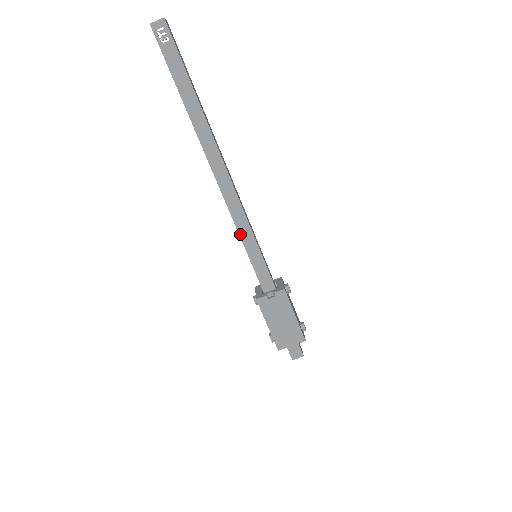
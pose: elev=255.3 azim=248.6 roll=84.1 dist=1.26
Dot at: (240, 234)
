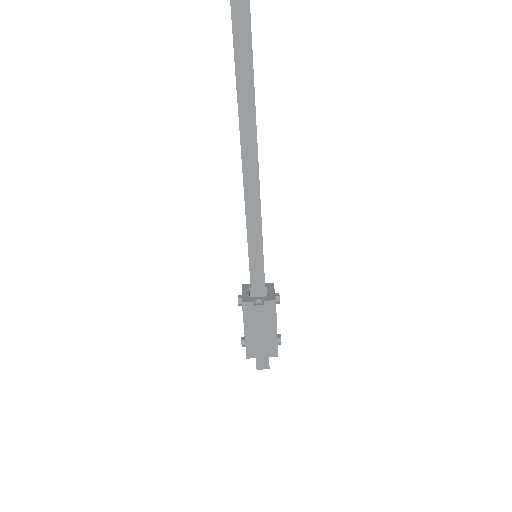
Dot at: (248, 229)
